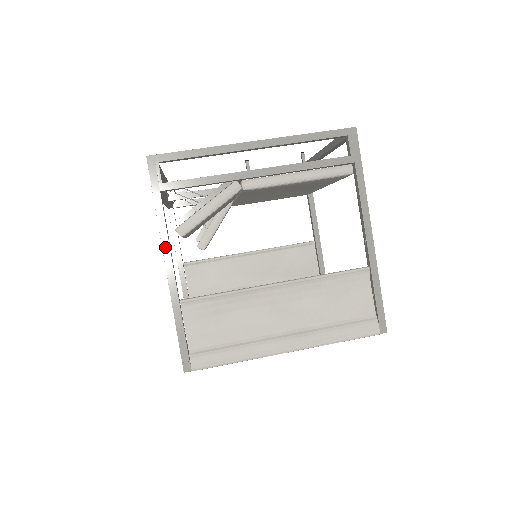
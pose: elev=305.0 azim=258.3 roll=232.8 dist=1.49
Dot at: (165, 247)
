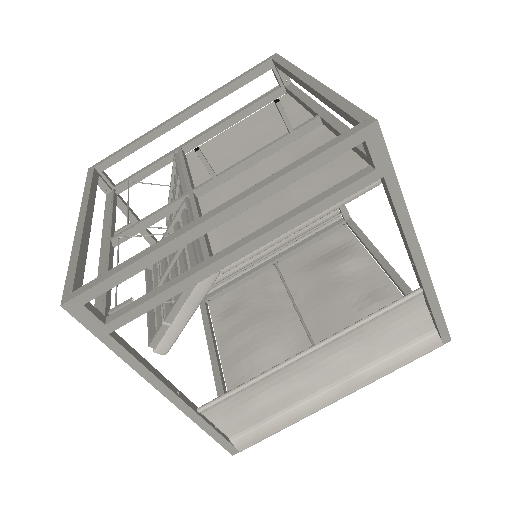
Dot at: (152, 381)
